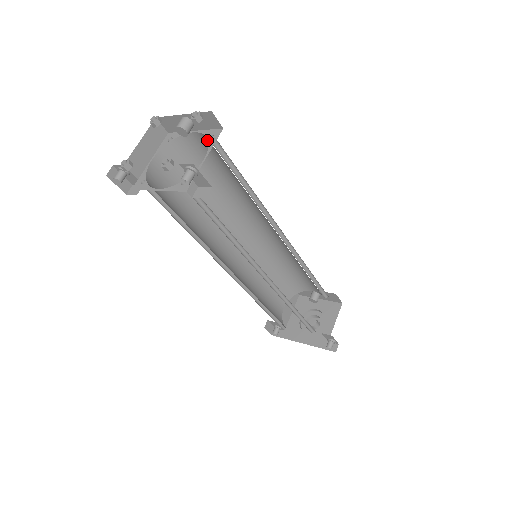
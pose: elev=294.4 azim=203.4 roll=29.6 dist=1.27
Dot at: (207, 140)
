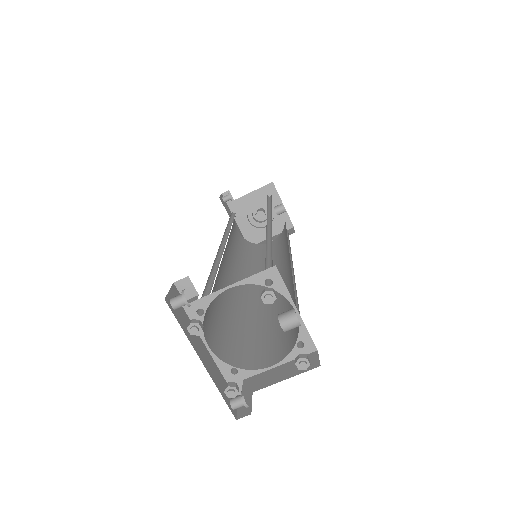
Dot at: occluded
